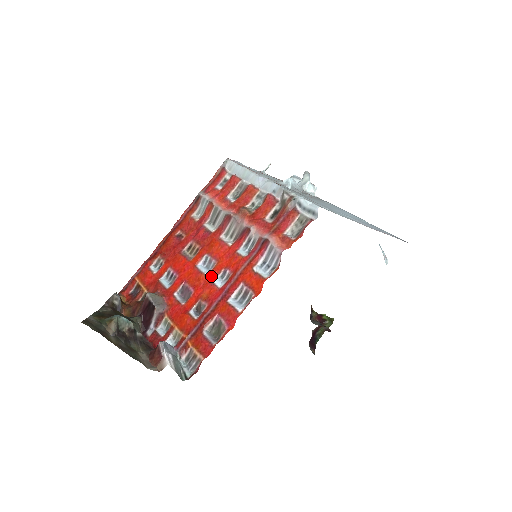
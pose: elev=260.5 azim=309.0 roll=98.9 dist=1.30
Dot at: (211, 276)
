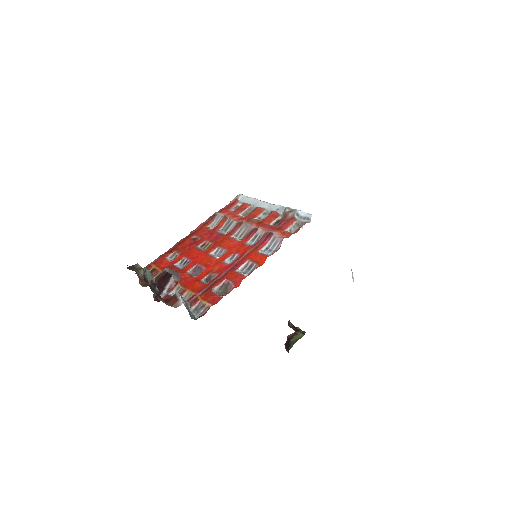
Dot at: (222, 258)
